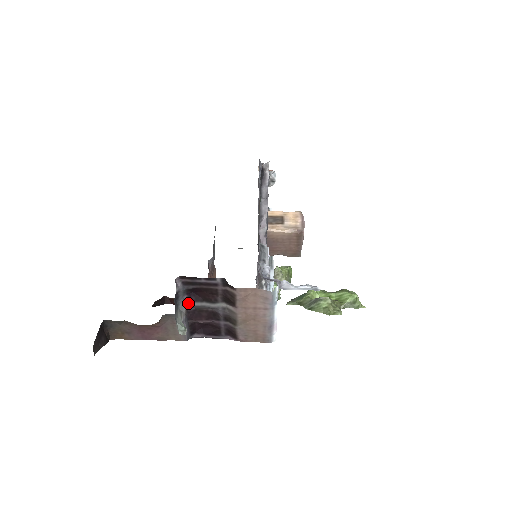
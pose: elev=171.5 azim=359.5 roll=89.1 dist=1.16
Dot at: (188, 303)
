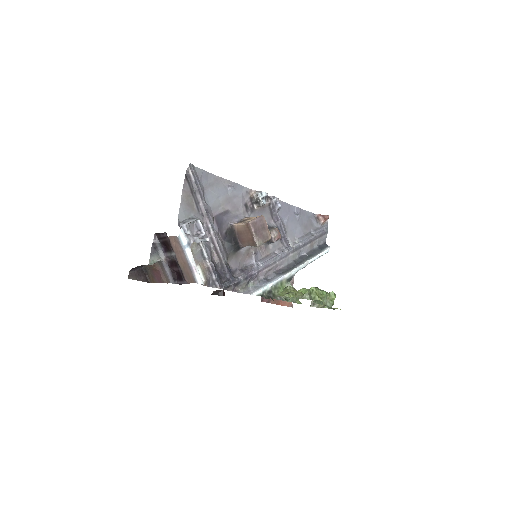
Dot at: (165, 254)
